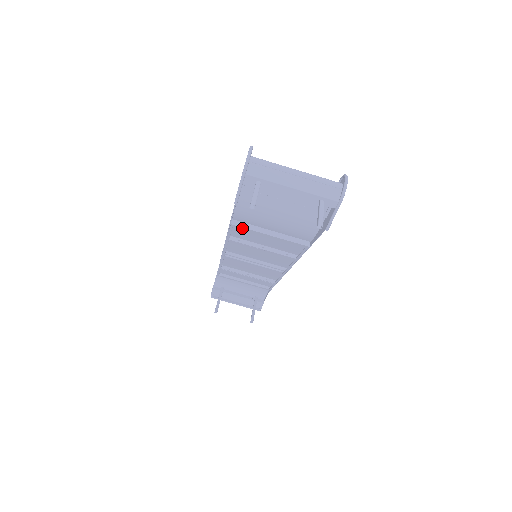
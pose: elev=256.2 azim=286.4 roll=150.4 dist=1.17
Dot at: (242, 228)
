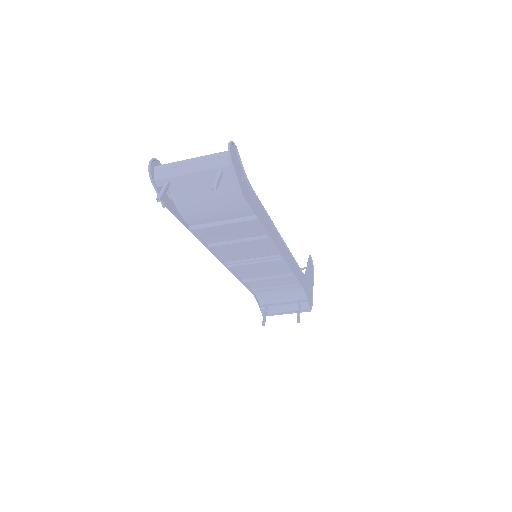
Dot at: (200, 230)
